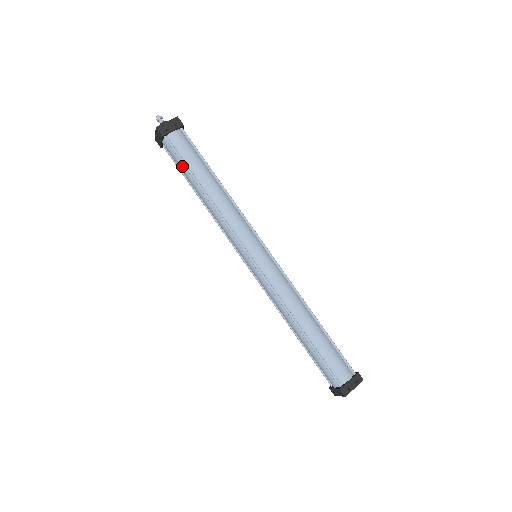
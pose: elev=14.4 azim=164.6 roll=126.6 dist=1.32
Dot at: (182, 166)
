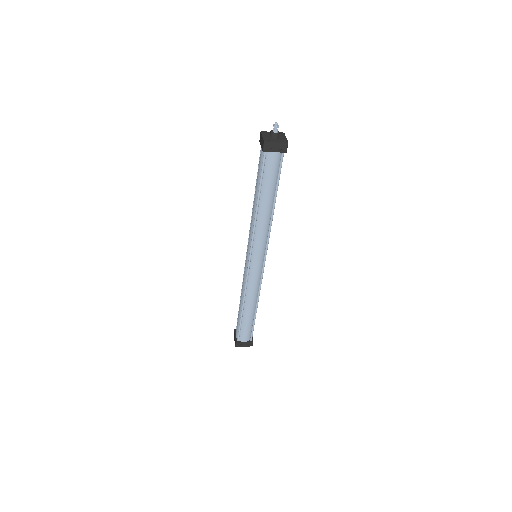
Dot at: (259, 176)
